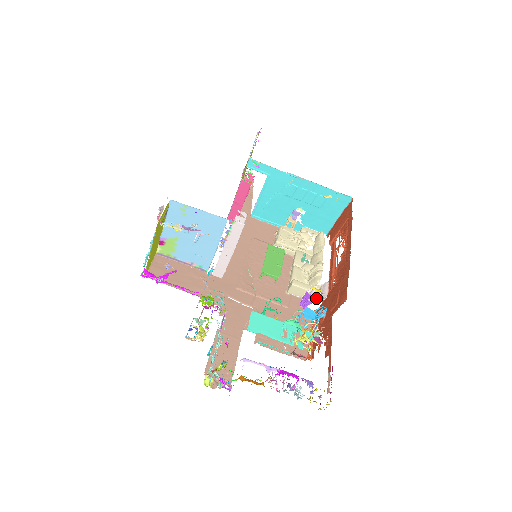
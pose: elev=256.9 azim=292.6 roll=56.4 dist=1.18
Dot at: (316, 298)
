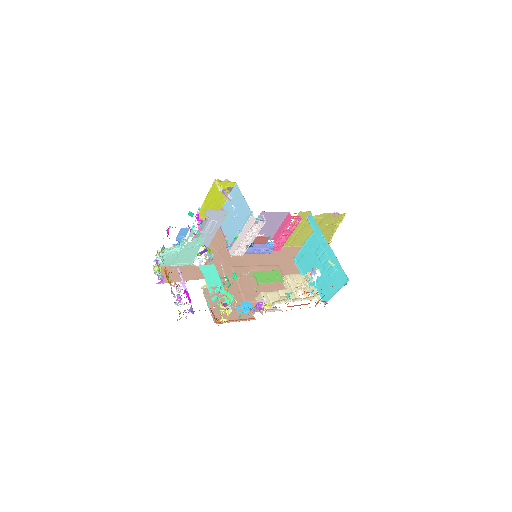
Dot at: occluded
